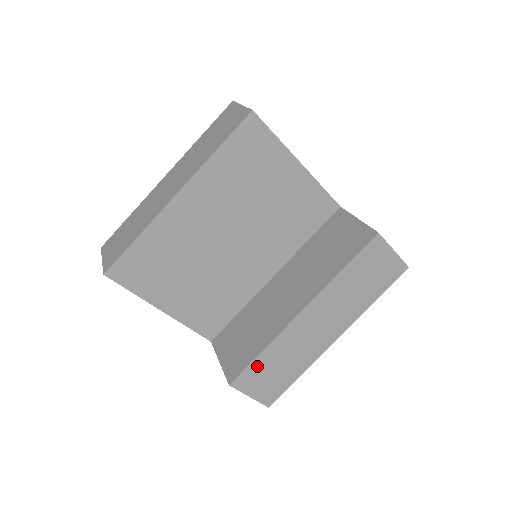
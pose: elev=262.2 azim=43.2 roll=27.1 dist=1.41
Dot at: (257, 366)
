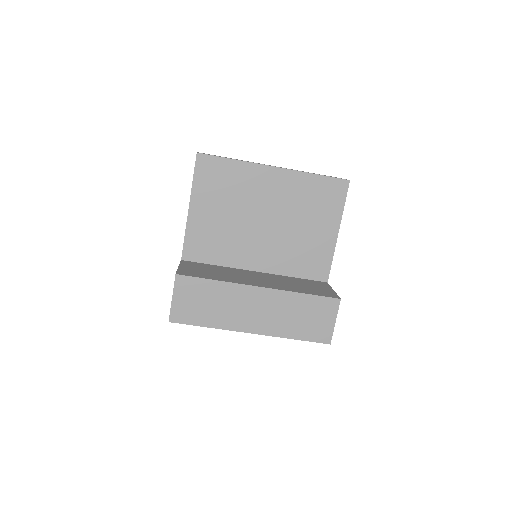
Dot at: (201, 285)
